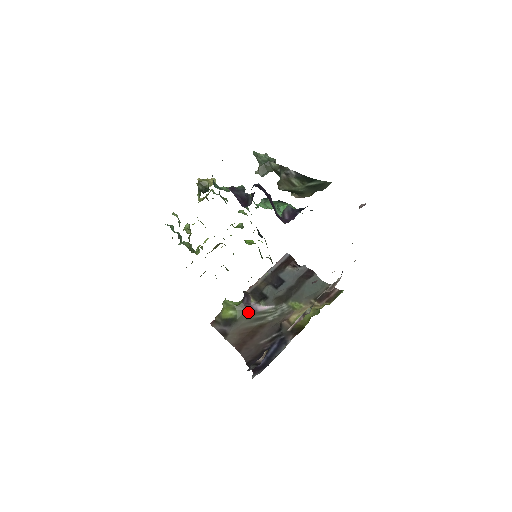
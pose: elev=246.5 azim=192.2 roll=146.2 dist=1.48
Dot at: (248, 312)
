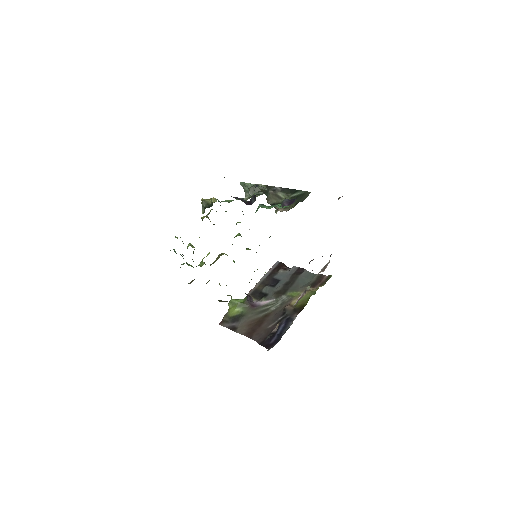
Dot at: (252, 307)
